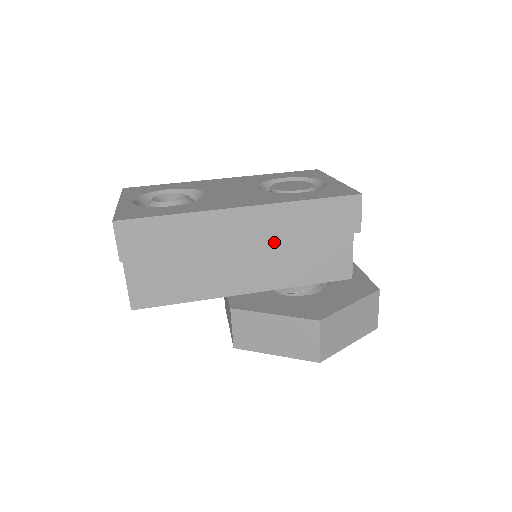
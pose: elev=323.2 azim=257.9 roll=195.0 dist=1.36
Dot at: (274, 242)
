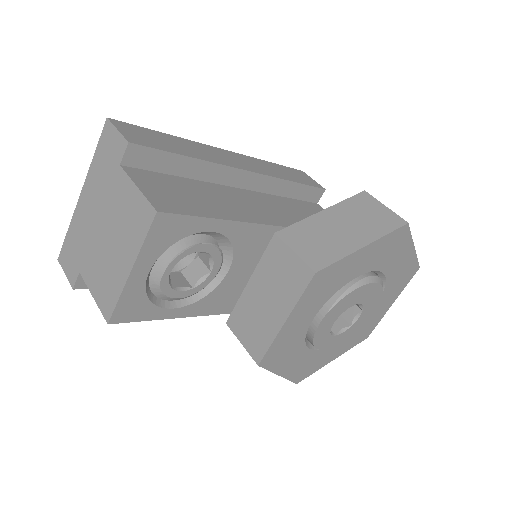
Dot at: (269, 176)
